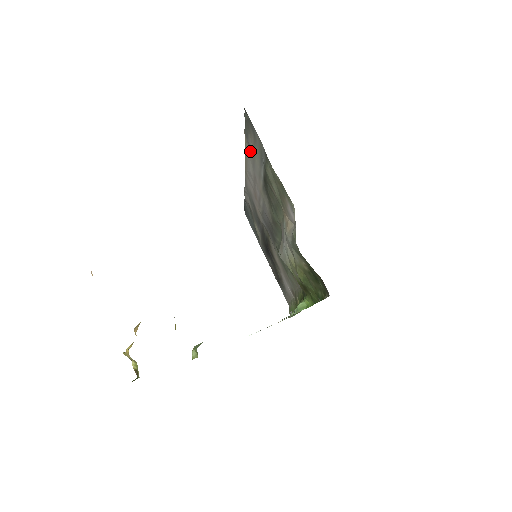
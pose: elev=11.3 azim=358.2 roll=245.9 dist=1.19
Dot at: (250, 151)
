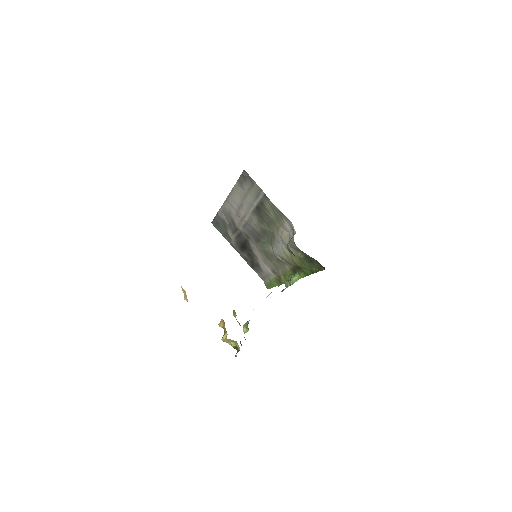
Dot at: (241, 191)
